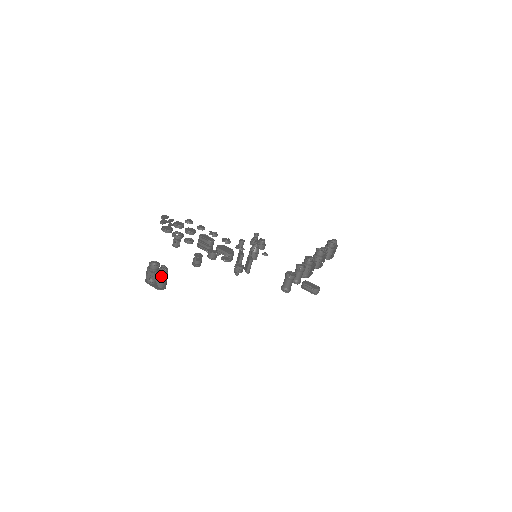
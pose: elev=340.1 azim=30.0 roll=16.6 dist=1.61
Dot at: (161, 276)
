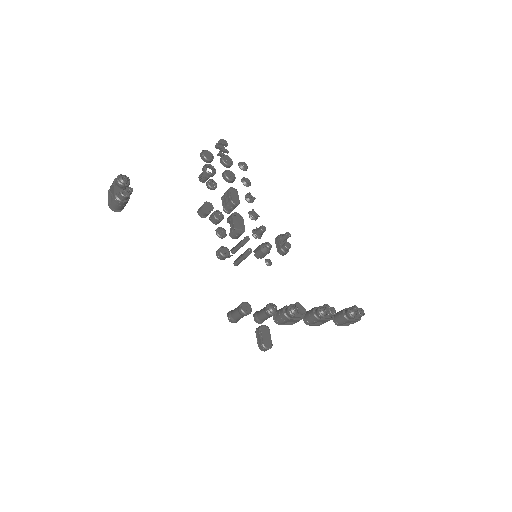
Dot at: (116, 197)
